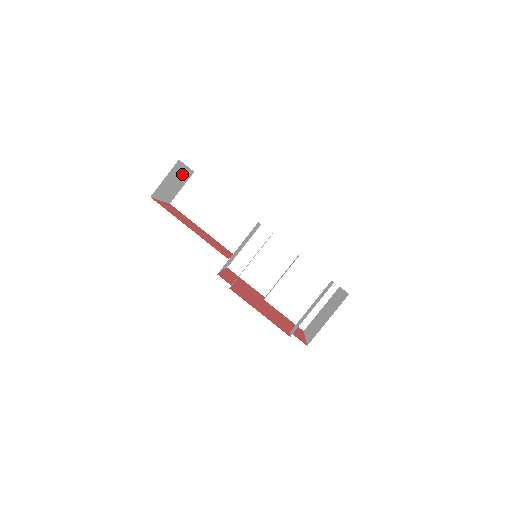
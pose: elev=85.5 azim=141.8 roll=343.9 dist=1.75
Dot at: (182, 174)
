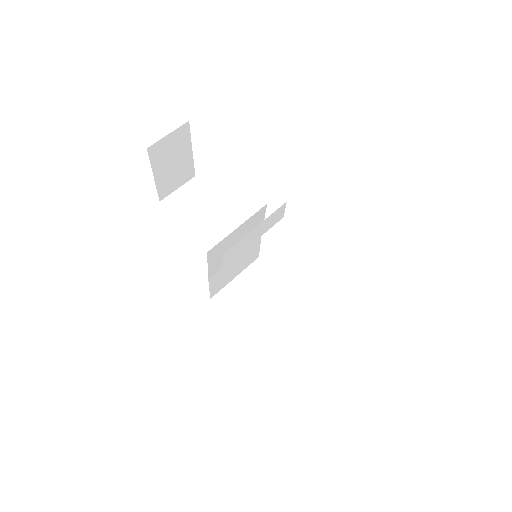
Dot at: (184, 159)
